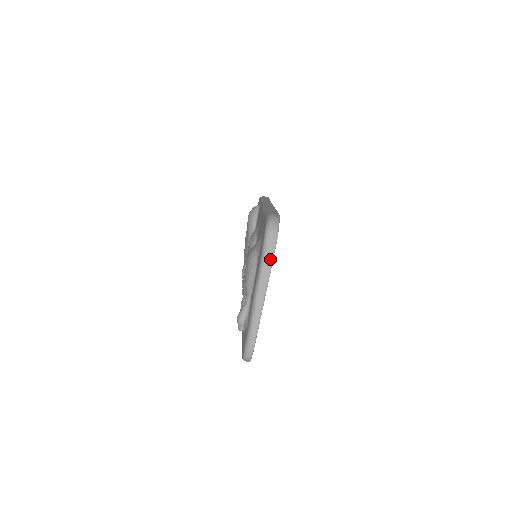
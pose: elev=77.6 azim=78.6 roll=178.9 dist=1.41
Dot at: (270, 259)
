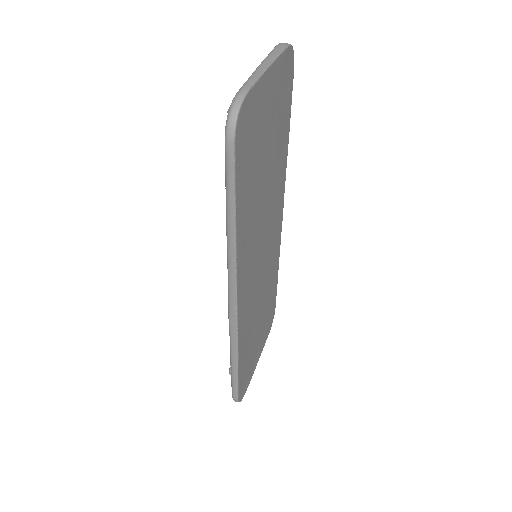
Dot at: (281, 49)
